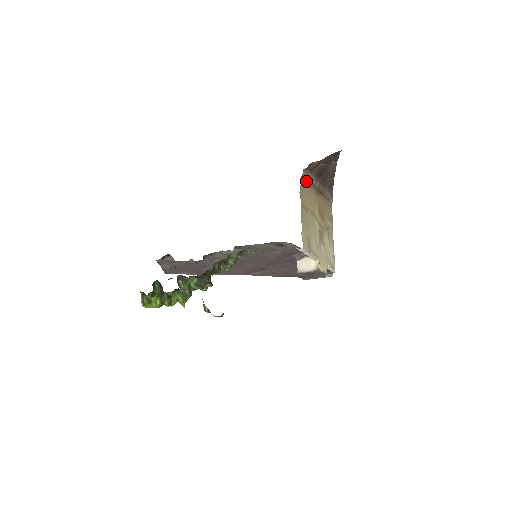
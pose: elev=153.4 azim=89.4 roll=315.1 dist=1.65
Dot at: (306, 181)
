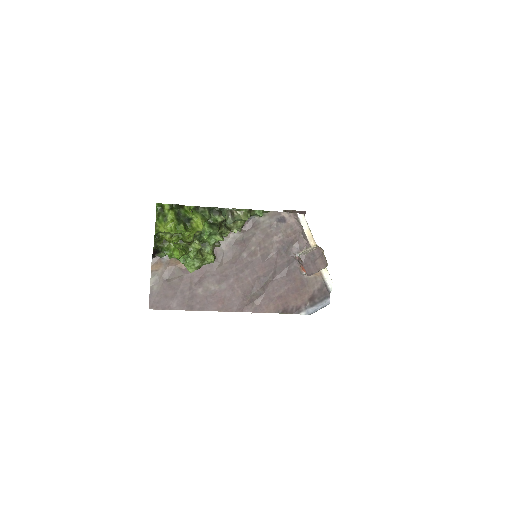
Dot at: occluded
